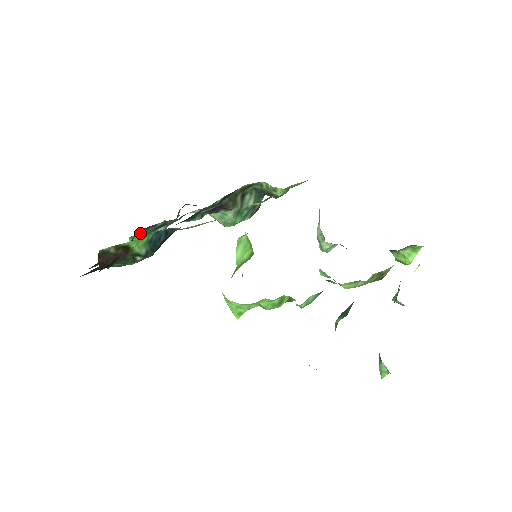
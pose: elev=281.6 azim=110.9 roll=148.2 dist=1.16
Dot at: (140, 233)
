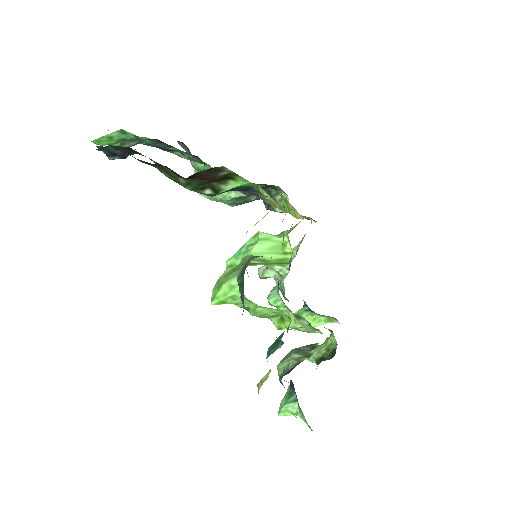
Dot at: (145, 139)
